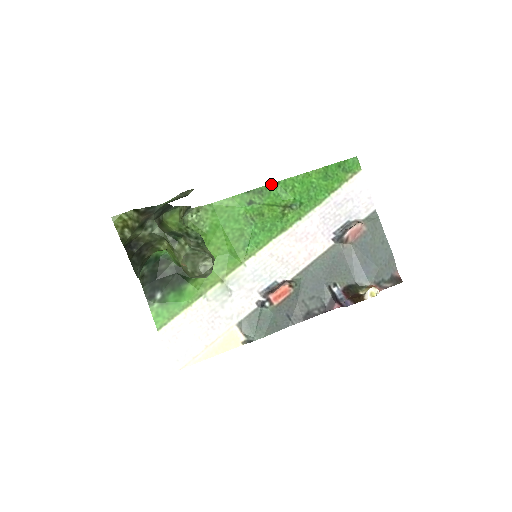
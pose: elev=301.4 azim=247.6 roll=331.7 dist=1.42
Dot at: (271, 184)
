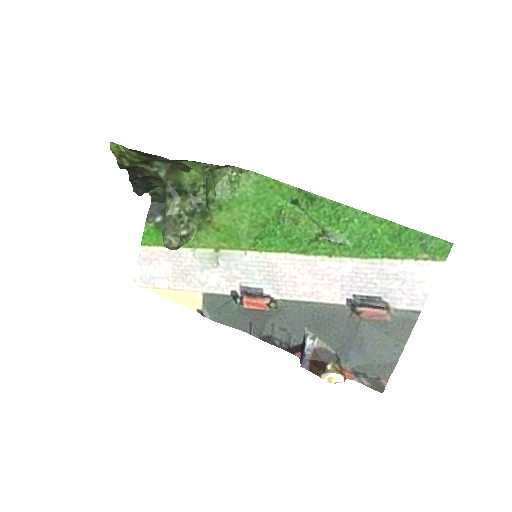
Dot at: (330, 200)
